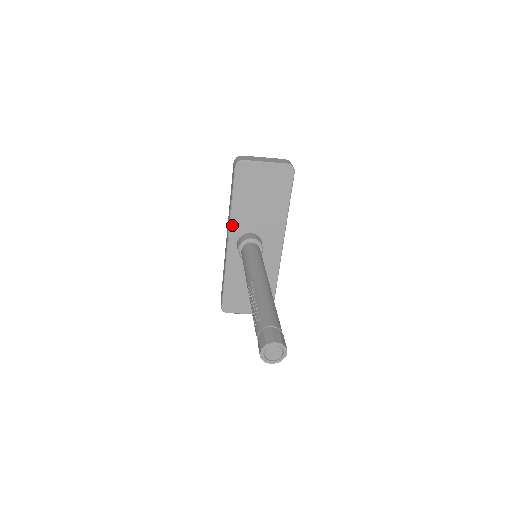
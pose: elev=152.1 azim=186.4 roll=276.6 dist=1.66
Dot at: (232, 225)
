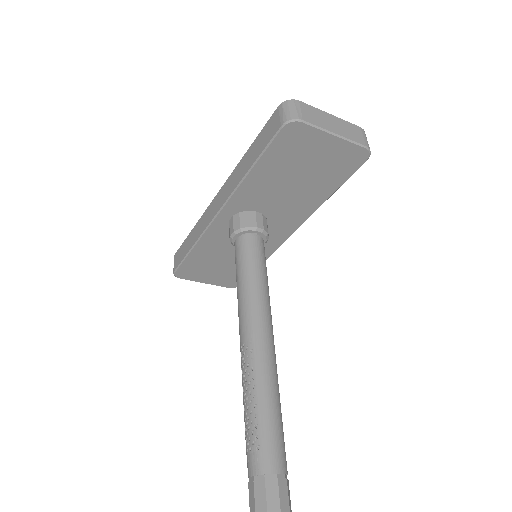
Dot at: (235, 196)
